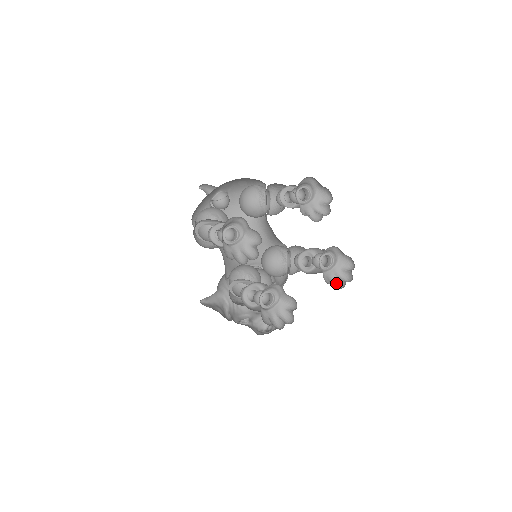
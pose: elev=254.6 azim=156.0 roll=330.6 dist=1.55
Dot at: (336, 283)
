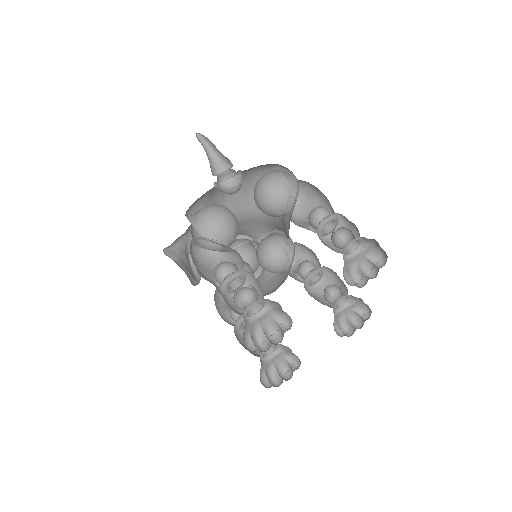
Dot at: (342, 324)
